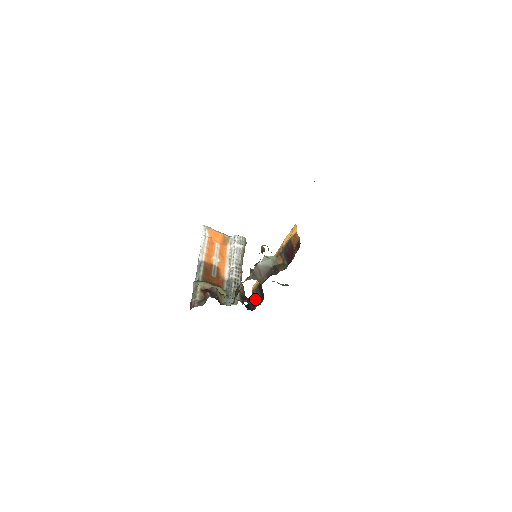
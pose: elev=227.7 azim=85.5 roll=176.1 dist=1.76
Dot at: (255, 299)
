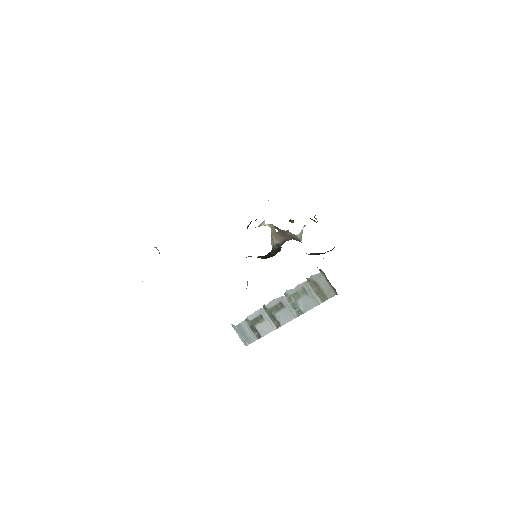
Dot at: occluded
